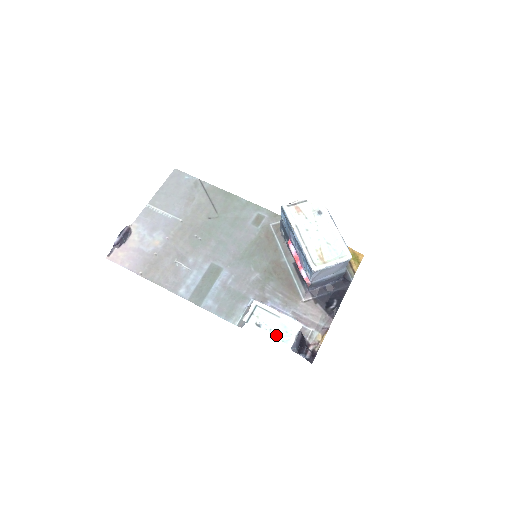
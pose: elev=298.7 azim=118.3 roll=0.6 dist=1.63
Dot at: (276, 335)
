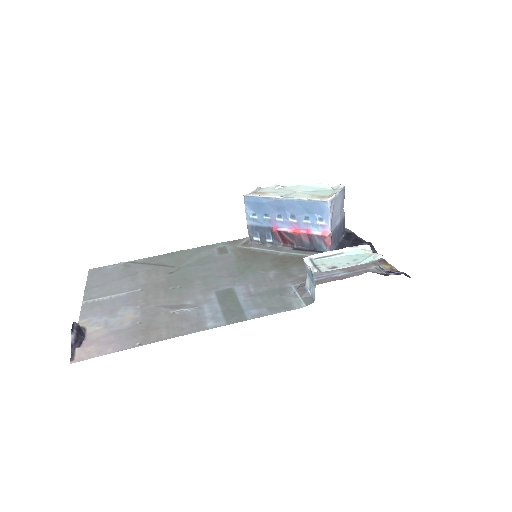
Dot at: (359, 262)
